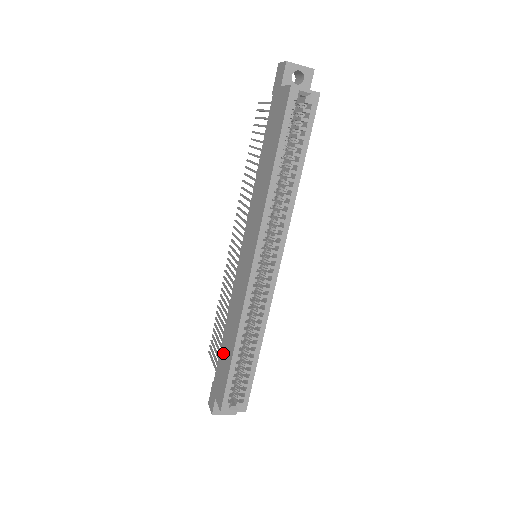
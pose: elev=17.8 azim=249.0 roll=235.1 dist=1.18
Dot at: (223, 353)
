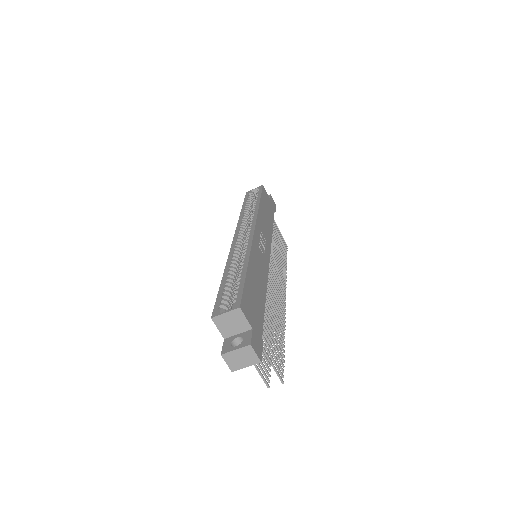
Dot at: occluded
